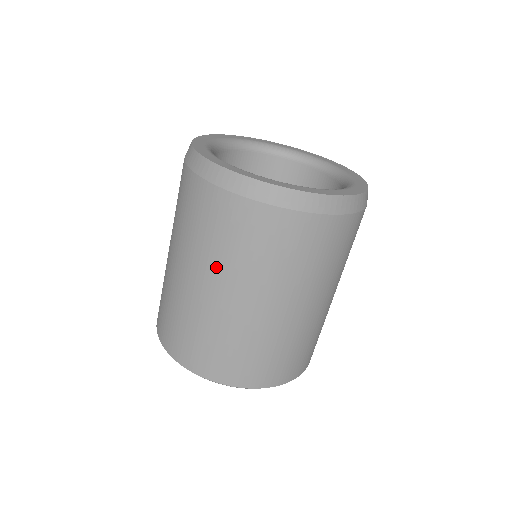
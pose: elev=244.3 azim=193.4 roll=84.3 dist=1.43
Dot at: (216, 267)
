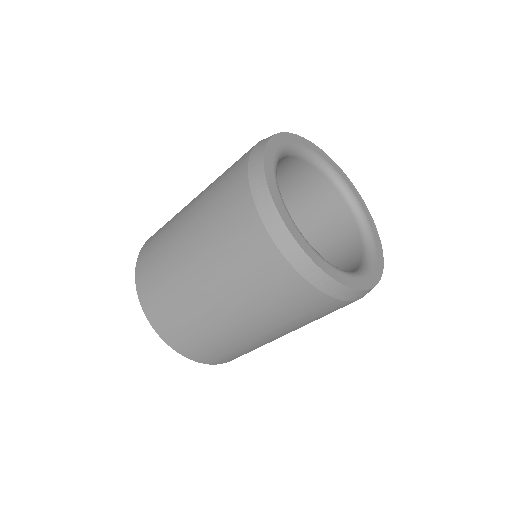
Dot at: (277, 325)
